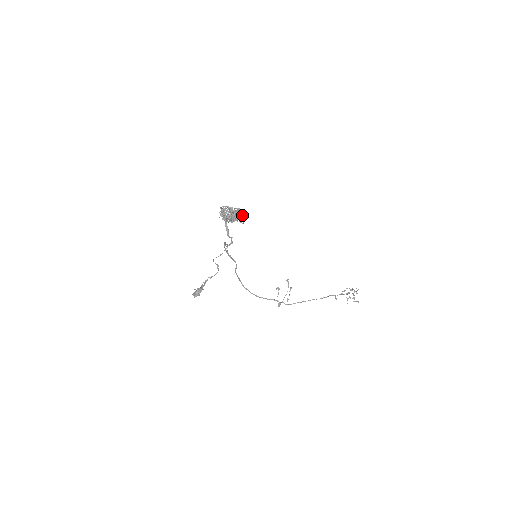
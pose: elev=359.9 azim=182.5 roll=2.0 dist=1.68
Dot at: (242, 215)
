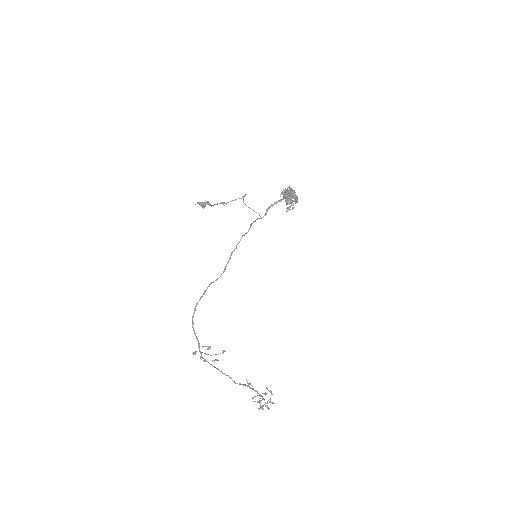
Dot at: (297, 200)
